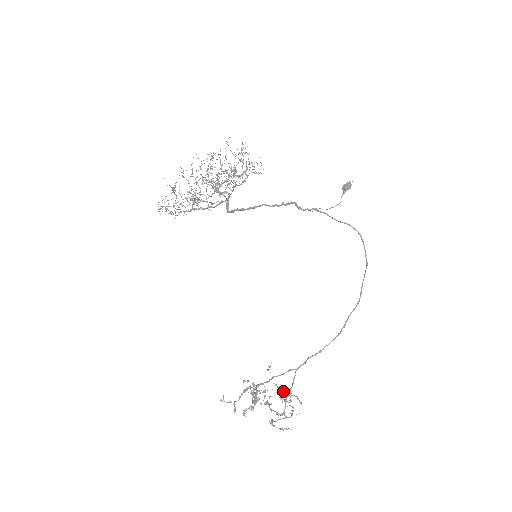
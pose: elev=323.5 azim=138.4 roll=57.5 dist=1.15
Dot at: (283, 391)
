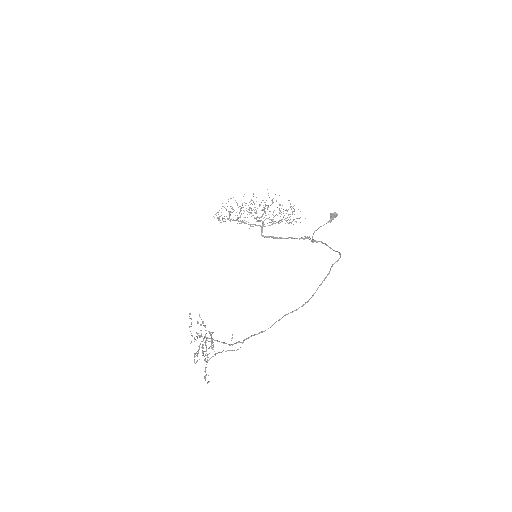
Dot at: (204, 326)
